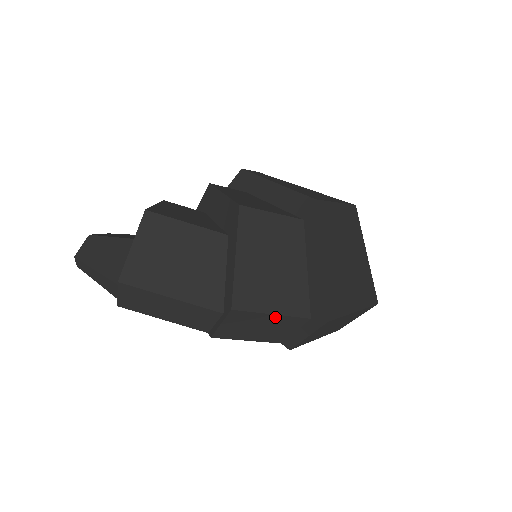
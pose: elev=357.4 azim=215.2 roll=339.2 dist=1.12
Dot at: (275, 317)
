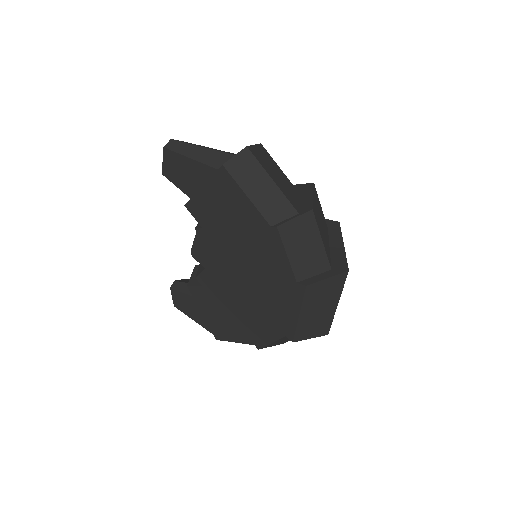
Dot at: (320, 245)
